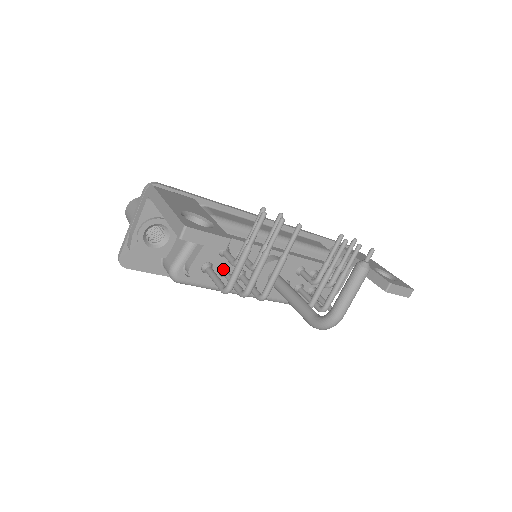
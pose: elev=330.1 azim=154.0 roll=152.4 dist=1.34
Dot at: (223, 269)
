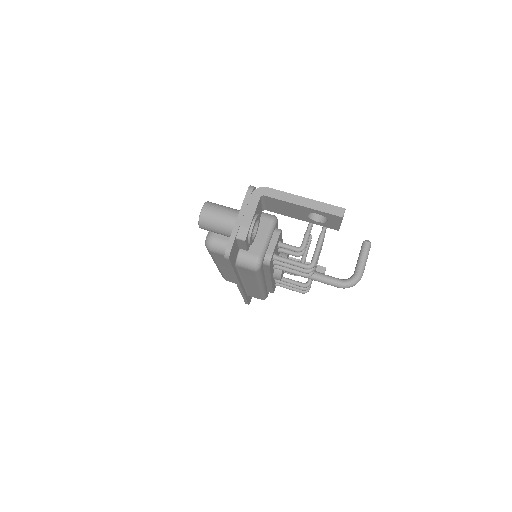
Dot at: occluded
